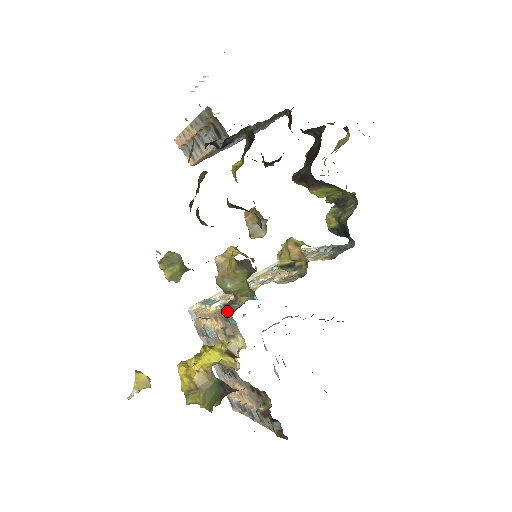
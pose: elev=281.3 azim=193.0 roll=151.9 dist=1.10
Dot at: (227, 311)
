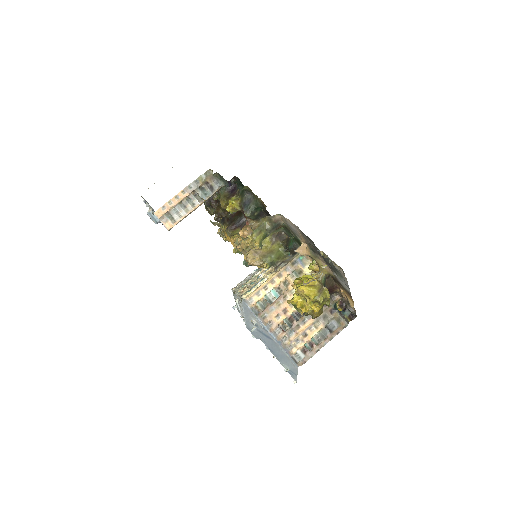
Dot at: (289, 261)
